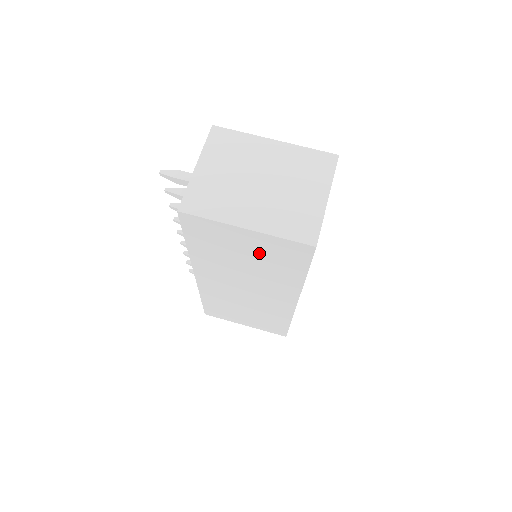
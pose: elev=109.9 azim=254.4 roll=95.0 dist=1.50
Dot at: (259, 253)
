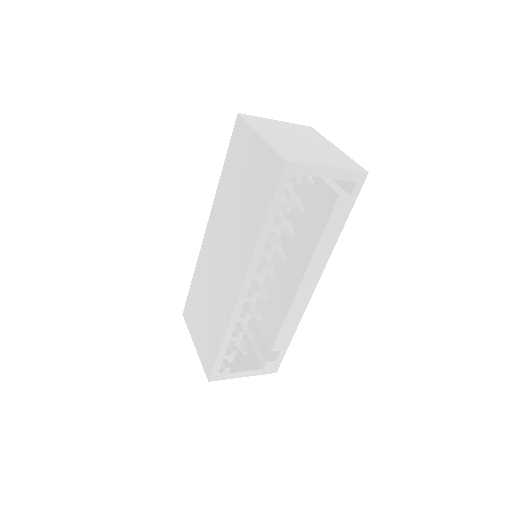
Dot at: (253, 178)
